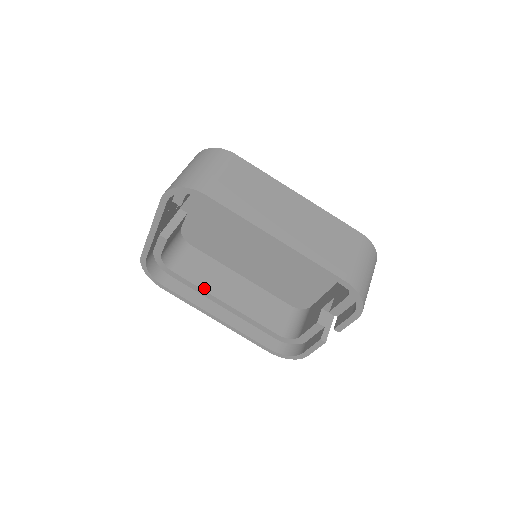
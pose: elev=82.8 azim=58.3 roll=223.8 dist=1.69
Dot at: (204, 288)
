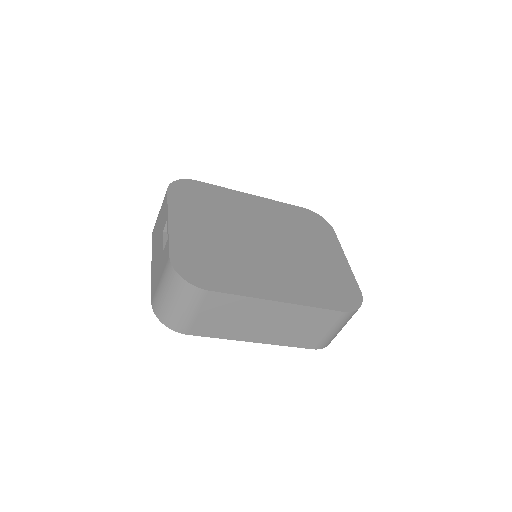
Dot at: occluded
